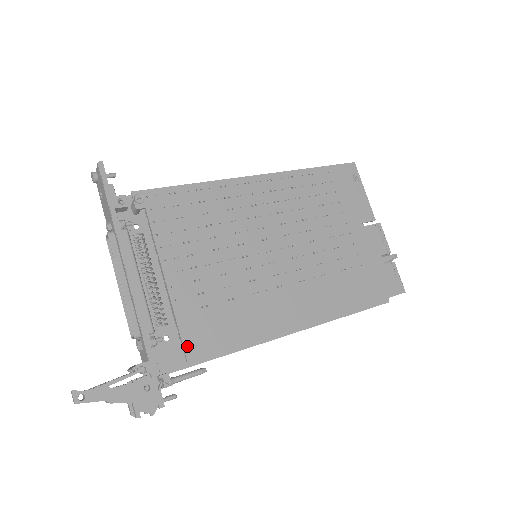
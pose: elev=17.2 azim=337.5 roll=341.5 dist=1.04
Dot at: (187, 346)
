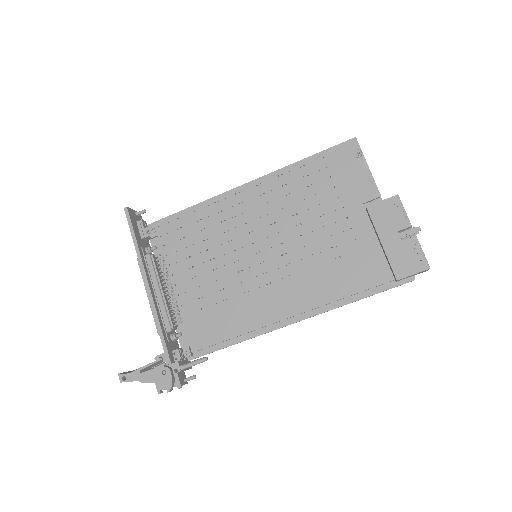
Dot at: (191, 341)
